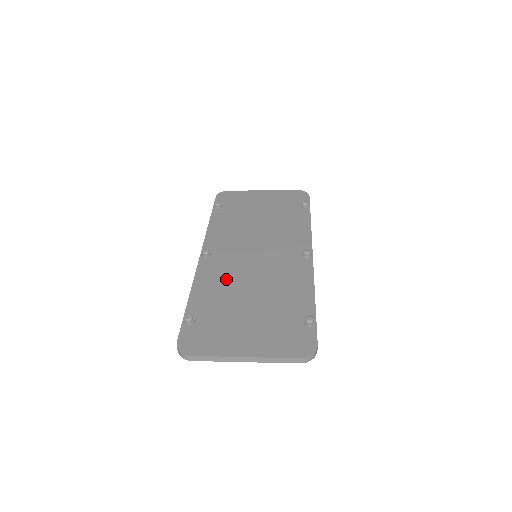
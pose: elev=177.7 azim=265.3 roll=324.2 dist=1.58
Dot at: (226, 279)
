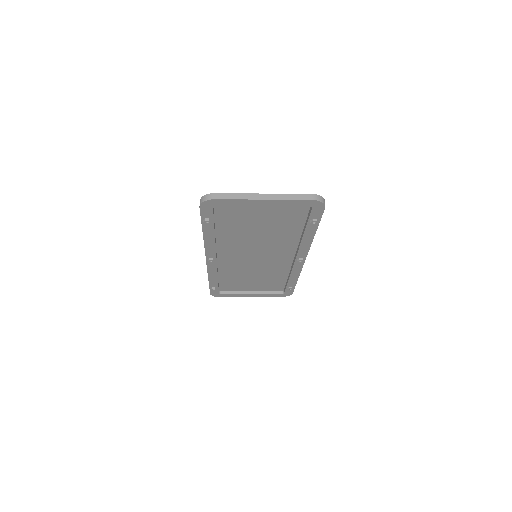
Dot at: (234, 240)
